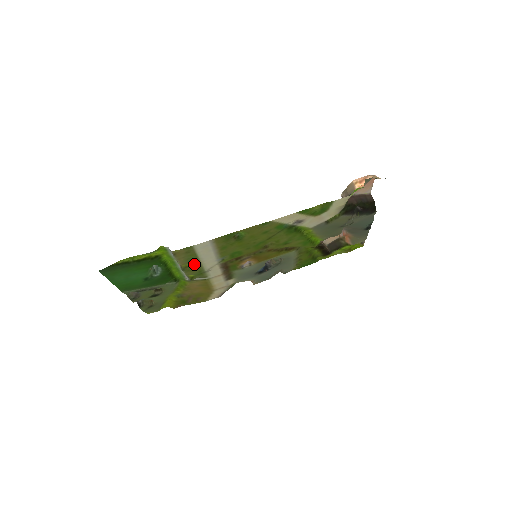
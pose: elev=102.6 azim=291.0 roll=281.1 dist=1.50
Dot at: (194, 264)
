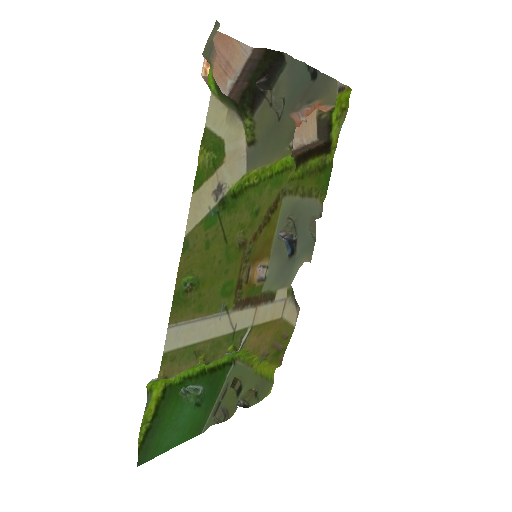
Dot at: (206, 348)
